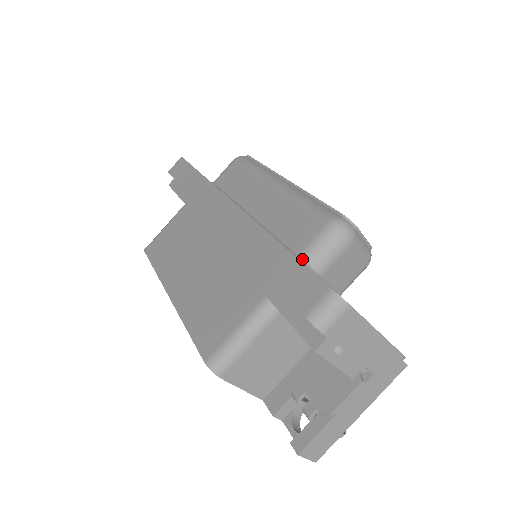
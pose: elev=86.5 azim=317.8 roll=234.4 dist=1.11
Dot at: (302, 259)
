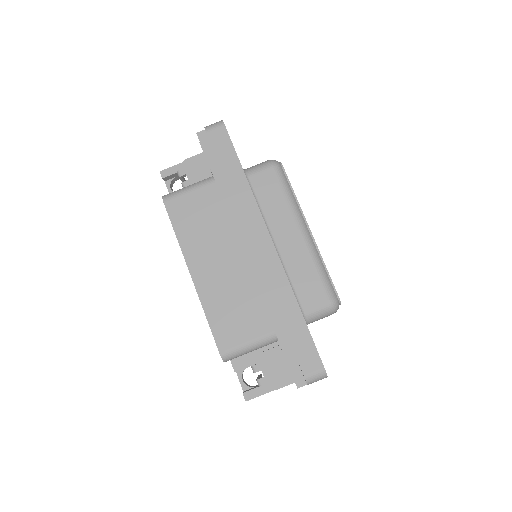
Dot at: (305, 317)
